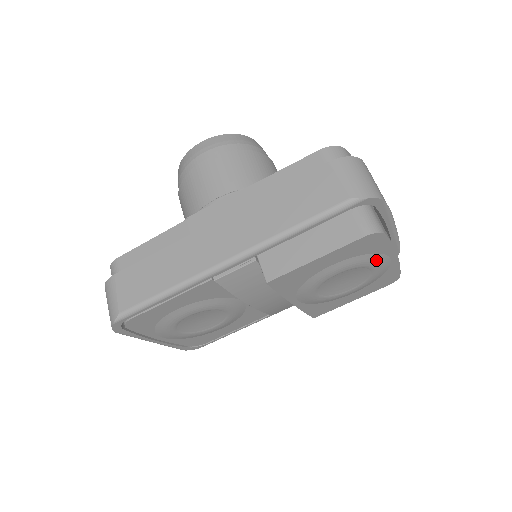
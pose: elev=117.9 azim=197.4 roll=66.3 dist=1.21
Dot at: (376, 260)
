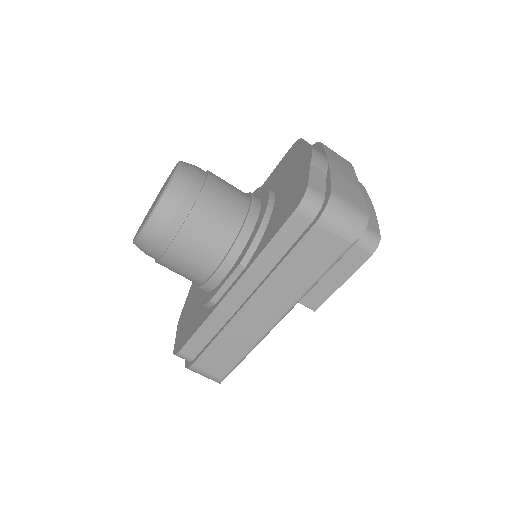
Dot at: occluded
